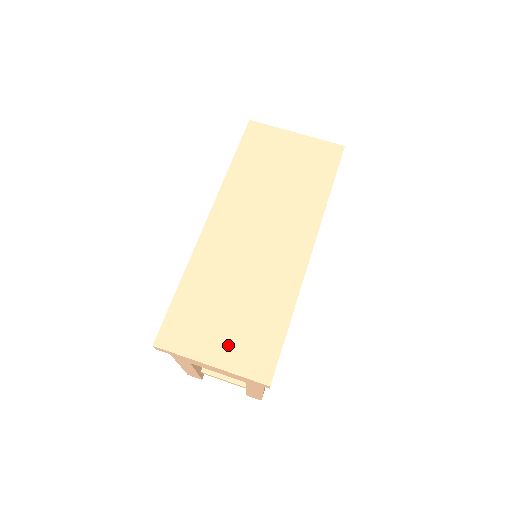
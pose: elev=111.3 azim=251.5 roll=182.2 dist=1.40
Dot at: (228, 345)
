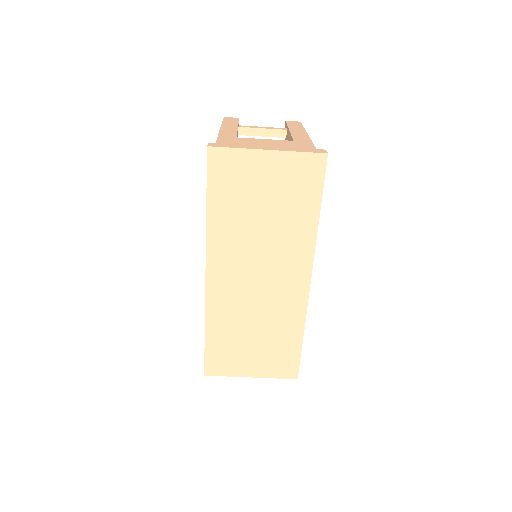
Dot at: (259, 363)
